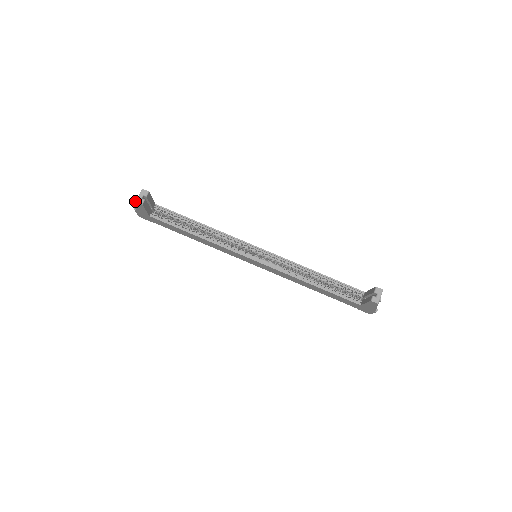
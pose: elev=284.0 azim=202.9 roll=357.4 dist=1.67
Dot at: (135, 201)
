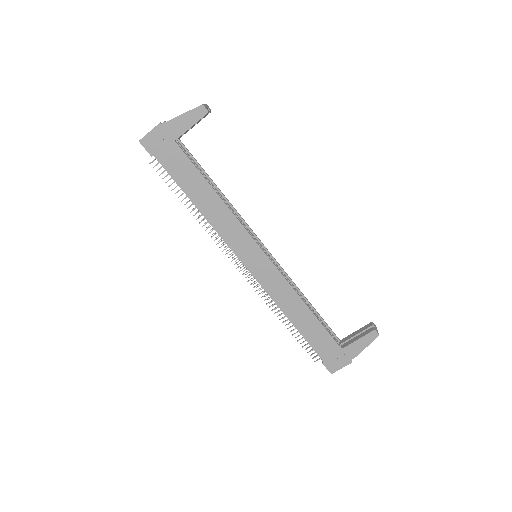
Dot at: (202, 104)
